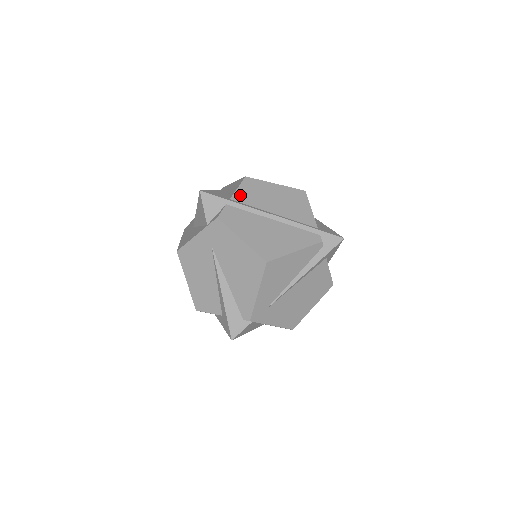
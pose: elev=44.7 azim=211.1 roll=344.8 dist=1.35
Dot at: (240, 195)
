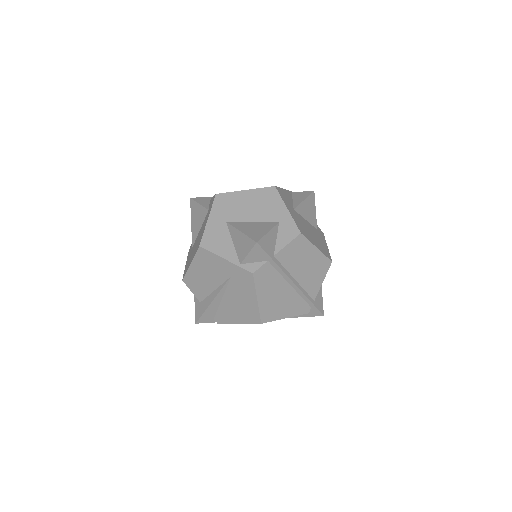
Dot at: (284, 254)
